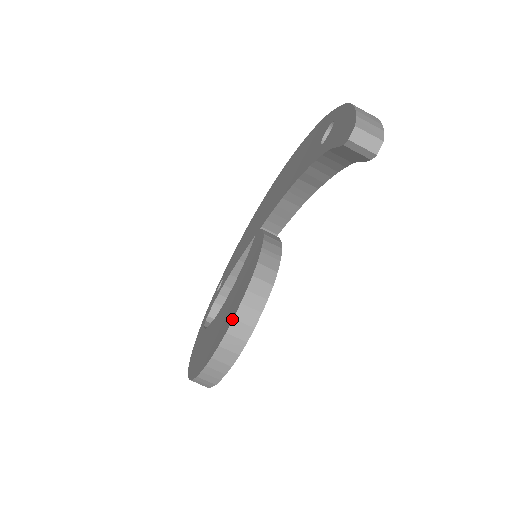
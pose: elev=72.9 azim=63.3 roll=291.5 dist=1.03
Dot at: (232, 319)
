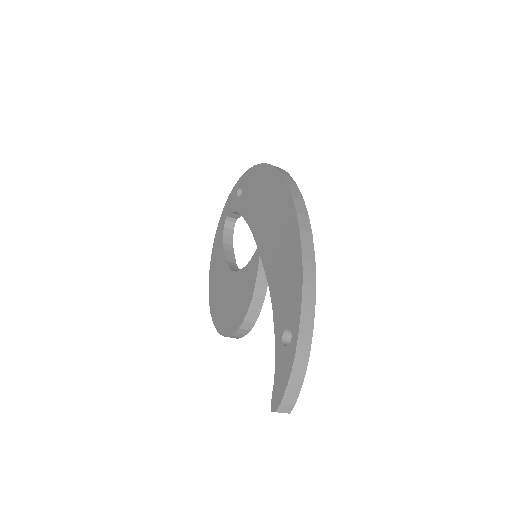
Dot at: (226, 336)
